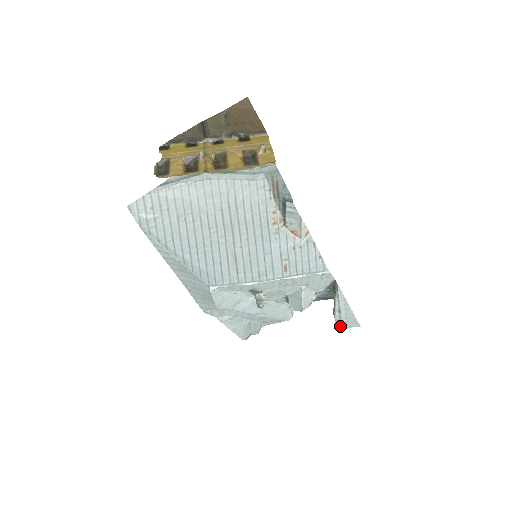
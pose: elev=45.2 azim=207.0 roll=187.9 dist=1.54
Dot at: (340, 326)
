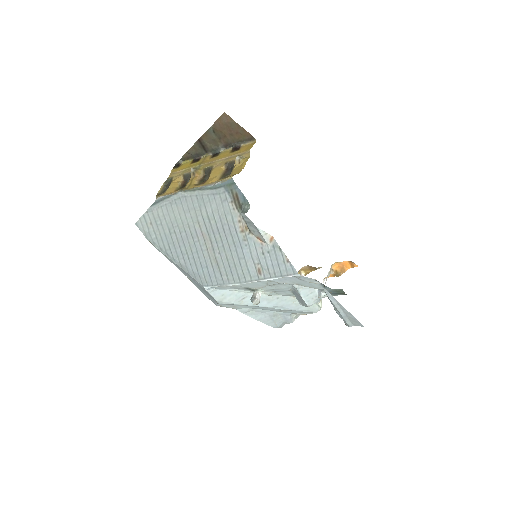
Dot at: (347, 324)
